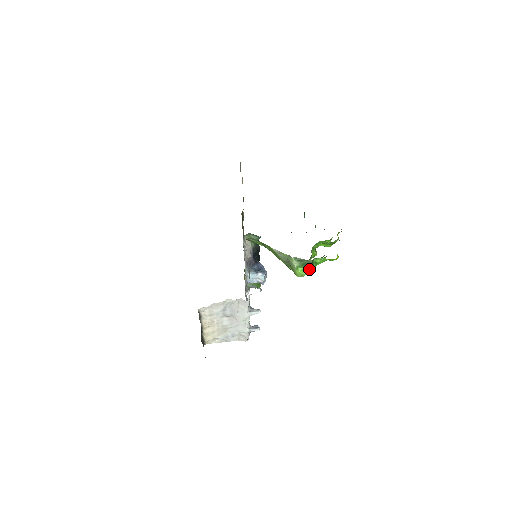
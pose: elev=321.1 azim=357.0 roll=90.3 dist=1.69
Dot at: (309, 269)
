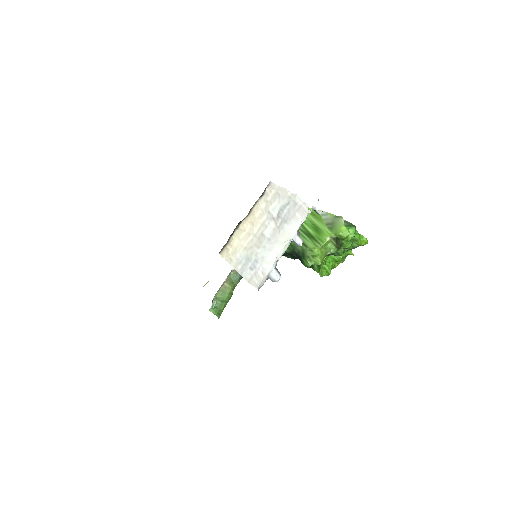
Dot at: (353, 230)
